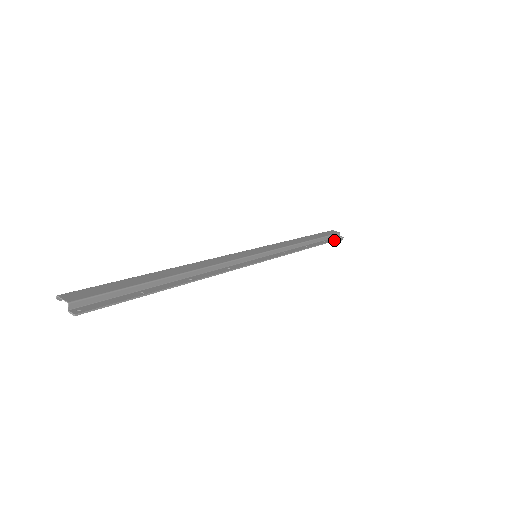
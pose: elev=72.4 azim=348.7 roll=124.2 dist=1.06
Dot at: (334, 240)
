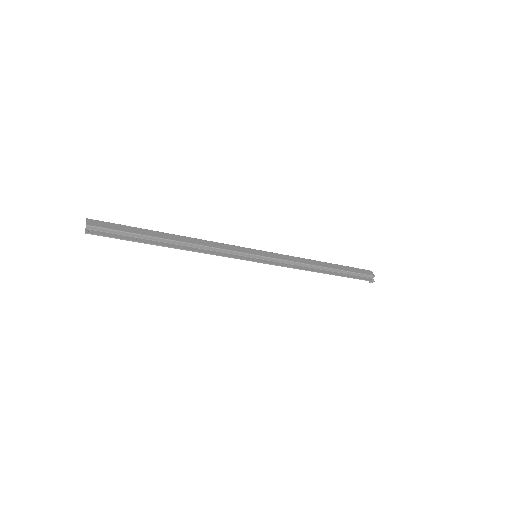
Dot at: (359, 278)
